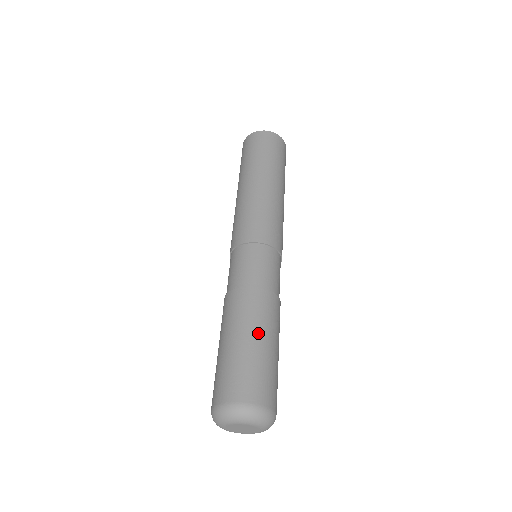
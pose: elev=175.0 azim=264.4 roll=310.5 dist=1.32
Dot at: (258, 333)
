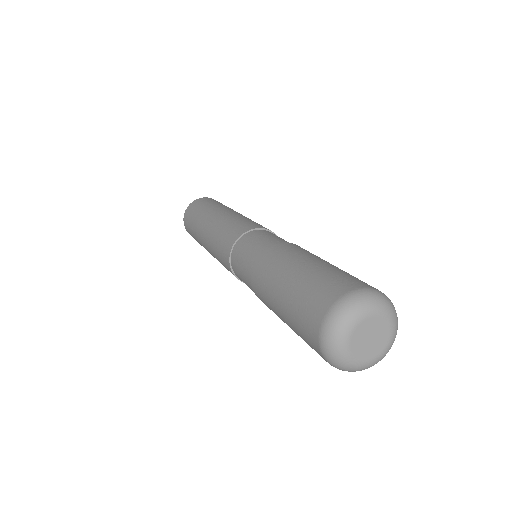
Dot at: occluded
